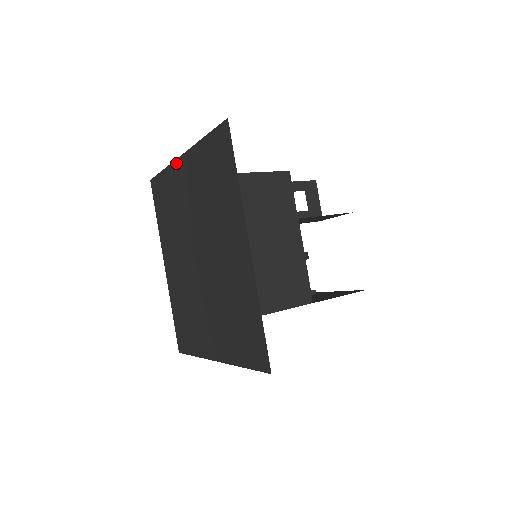
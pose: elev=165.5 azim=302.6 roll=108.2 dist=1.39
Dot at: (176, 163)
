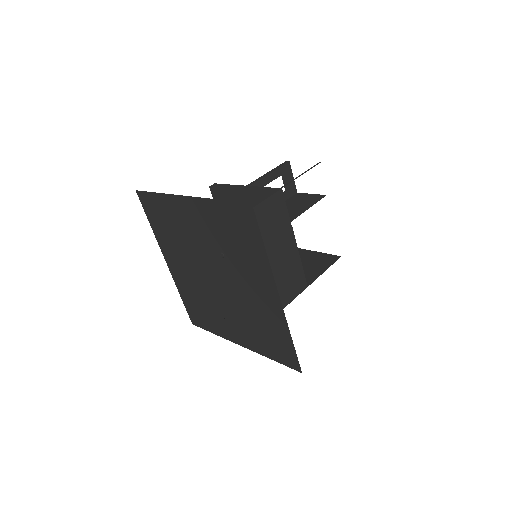
Dot at: (177, 198)
